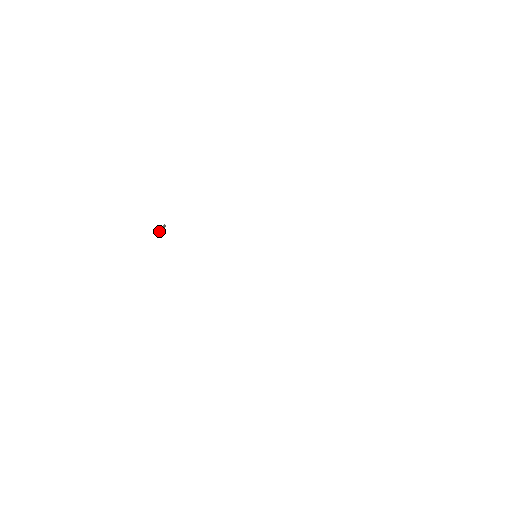
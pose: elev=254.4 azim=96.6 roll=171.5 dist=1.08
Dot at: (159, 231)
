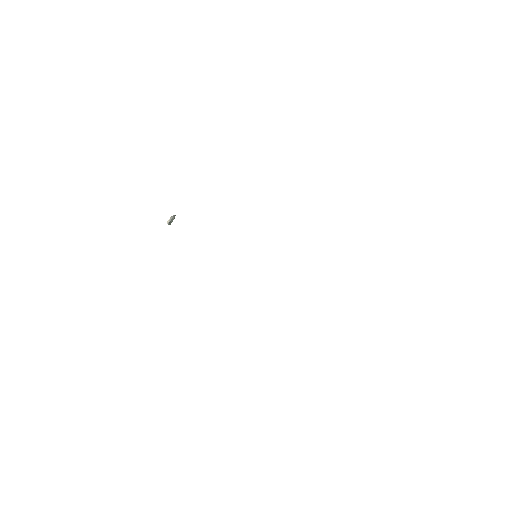
Dot at: (171, 219)
